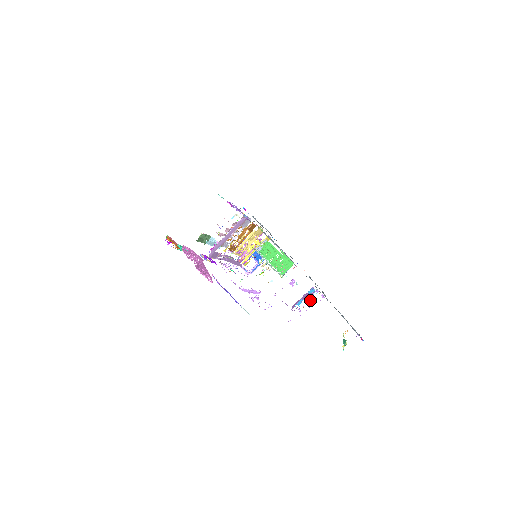
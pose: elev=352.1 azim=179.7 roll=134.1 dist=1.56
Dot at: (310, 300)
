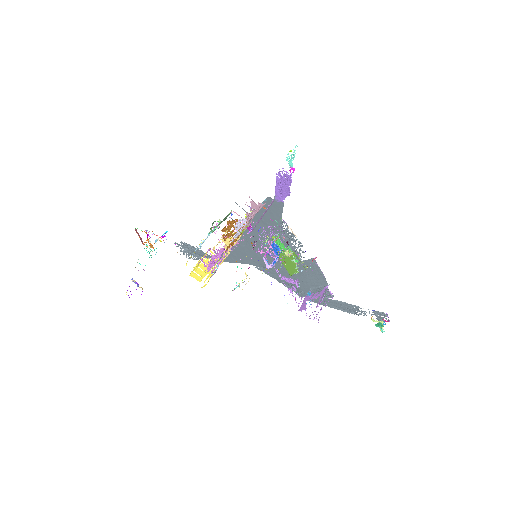
Dot at: occluded
